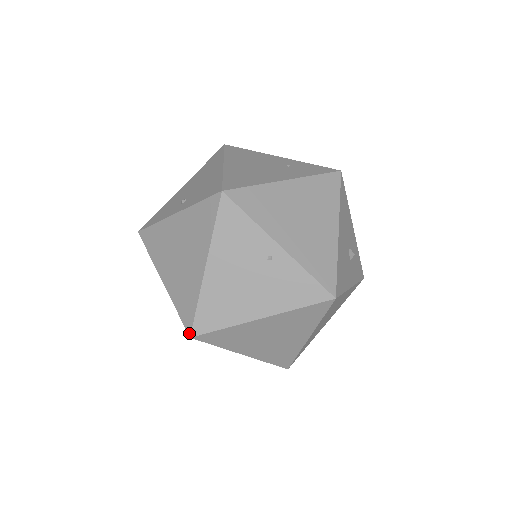
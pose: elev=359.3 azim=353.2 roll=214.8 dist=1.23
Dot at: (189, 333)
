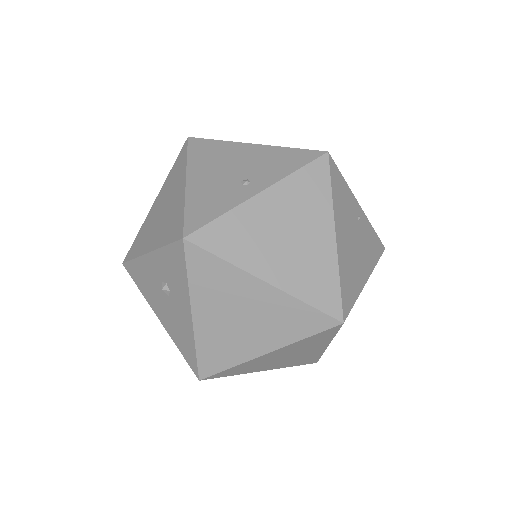
Dot at: (341, 319)
